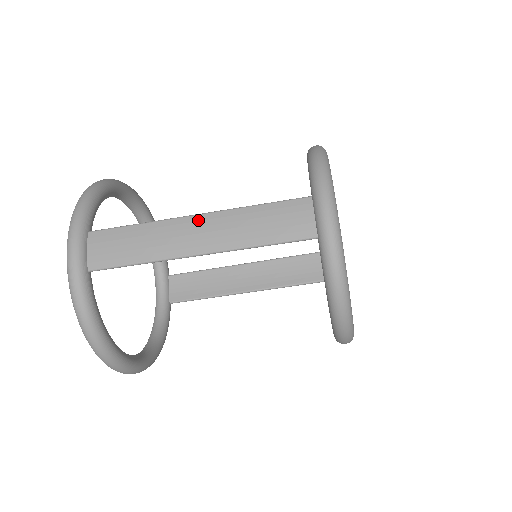
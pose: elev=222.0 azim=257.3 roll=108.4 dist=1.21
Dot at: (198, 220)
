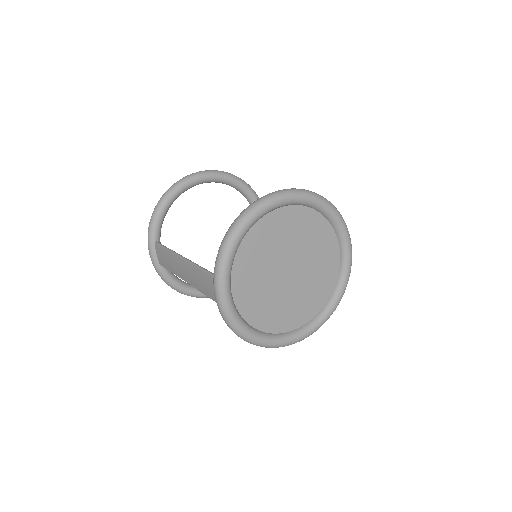
Dot at: (182, 262)
